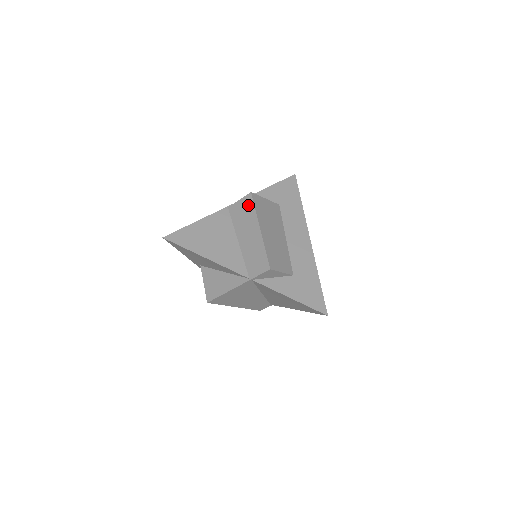
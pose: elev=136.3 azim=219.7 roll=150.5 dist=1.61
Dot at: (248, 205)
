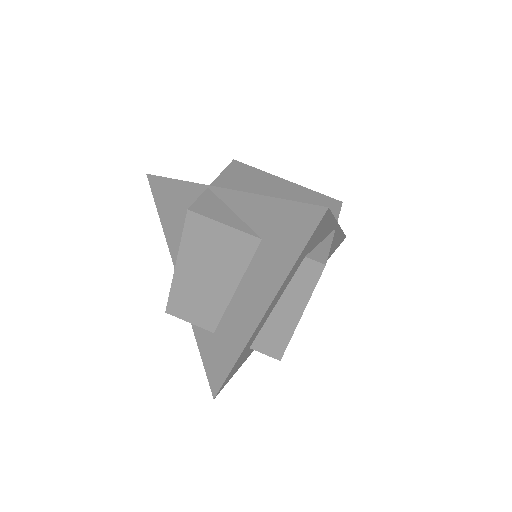
Dot at: occluded
